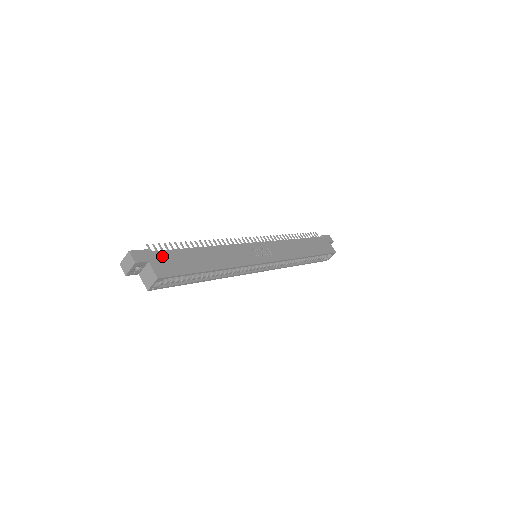
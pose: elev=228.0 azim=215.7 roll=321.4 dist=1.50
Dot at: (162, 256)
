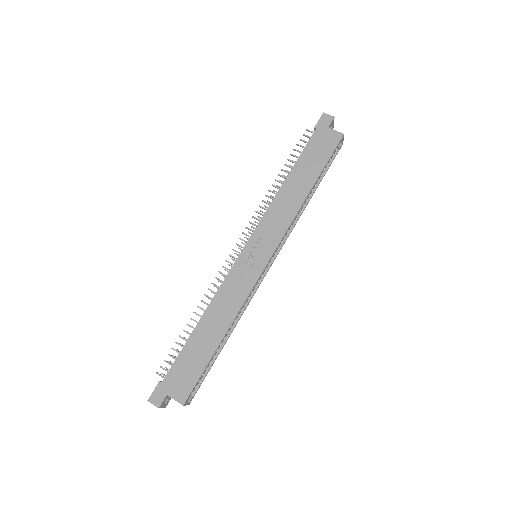
Dot at: (173, 376)
